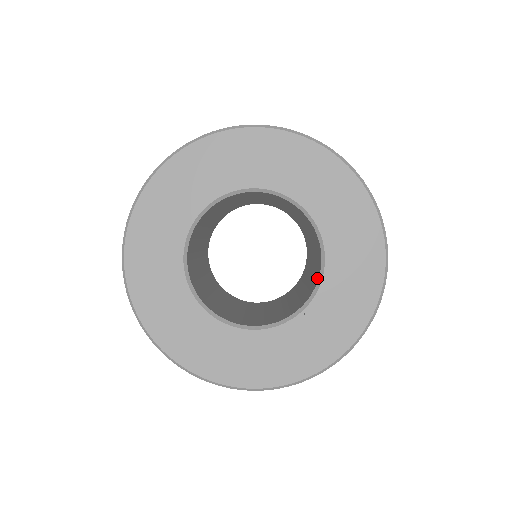
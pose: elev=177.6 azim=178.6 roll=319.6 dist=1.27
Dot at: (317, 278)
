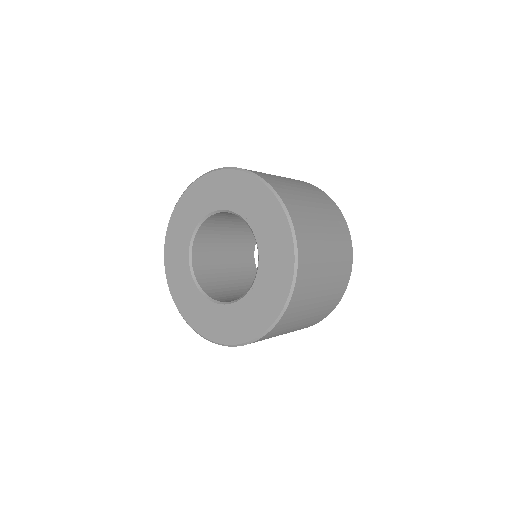
Dot at: occluded
